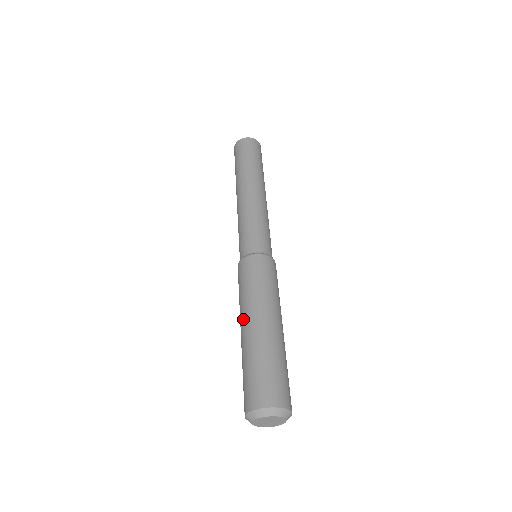
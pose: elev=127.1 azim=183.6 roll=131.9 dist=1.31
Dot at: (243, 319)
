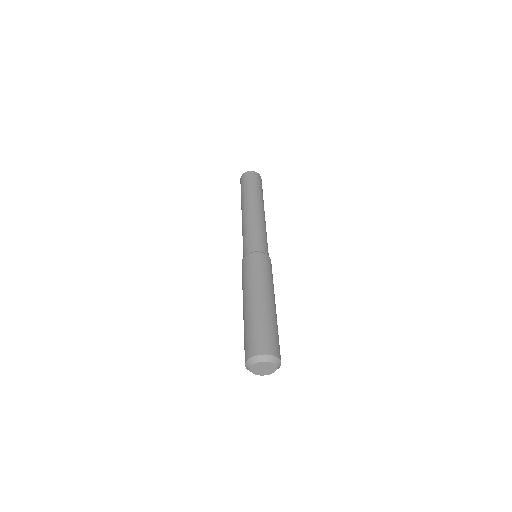
Dot at: (244, 299)
